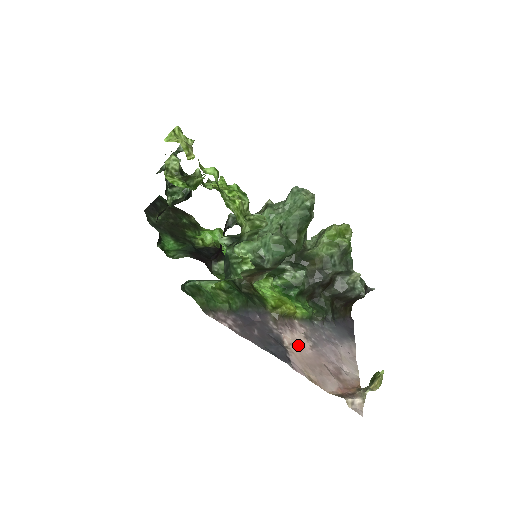
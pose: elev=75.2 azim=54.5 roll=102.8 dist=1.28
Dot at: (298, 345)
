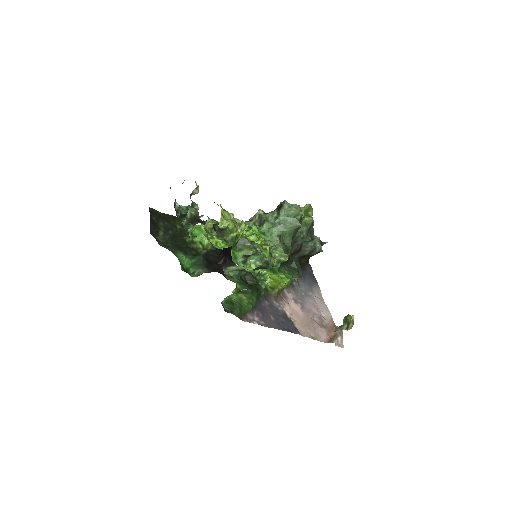
Dot at: (295, 312)
